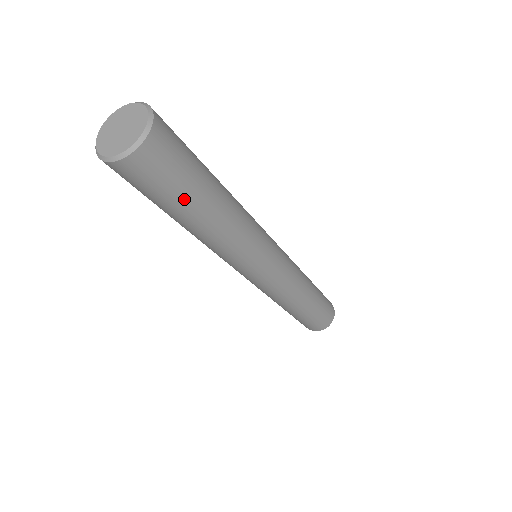
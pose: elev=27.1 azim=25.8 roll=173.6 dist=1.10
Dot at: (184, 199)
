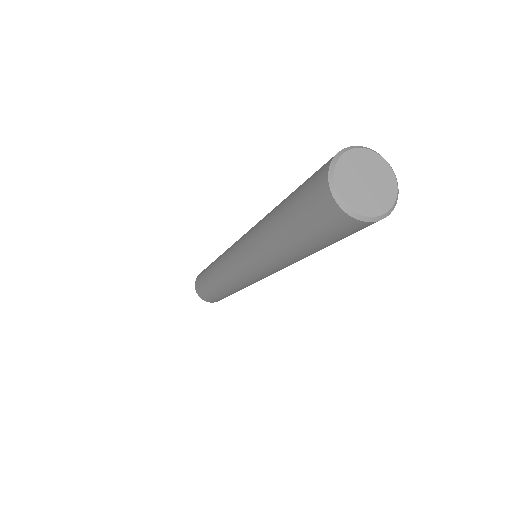
Dot at: (317, 244)
